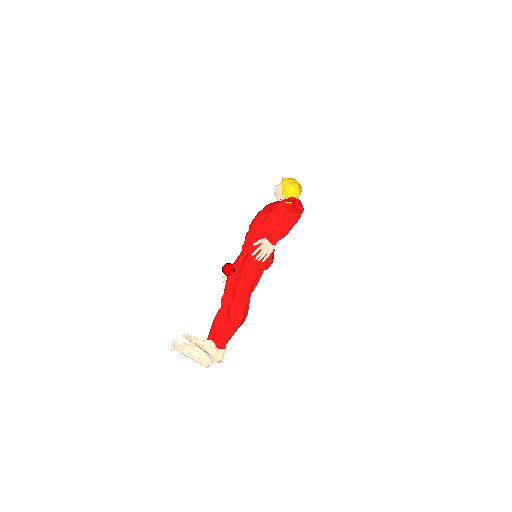
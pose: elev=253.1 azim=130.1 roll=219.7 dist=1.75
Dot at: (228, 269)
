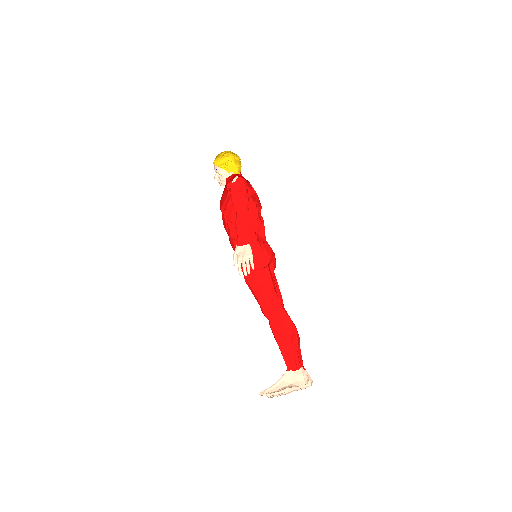
Dot at: occluded
